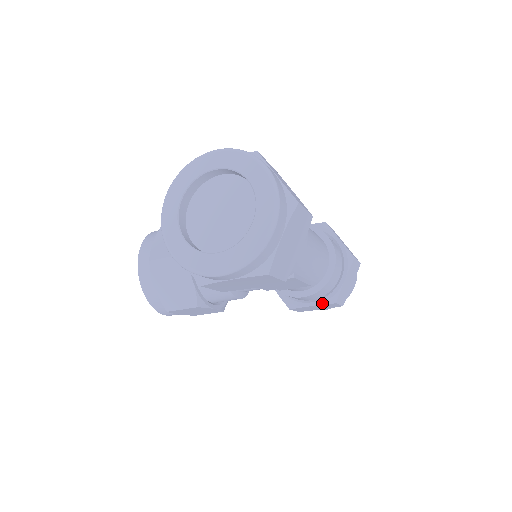
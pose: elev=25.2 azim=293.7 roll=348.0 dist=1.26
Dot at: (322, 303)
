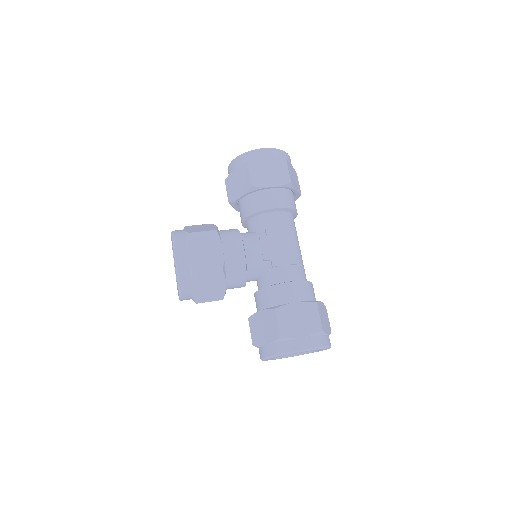
Dot at: occluded
